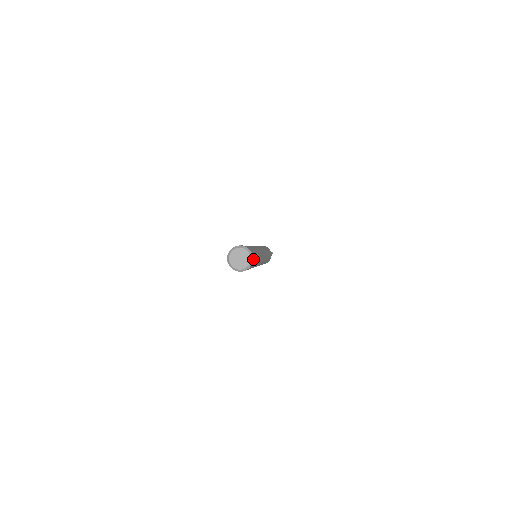
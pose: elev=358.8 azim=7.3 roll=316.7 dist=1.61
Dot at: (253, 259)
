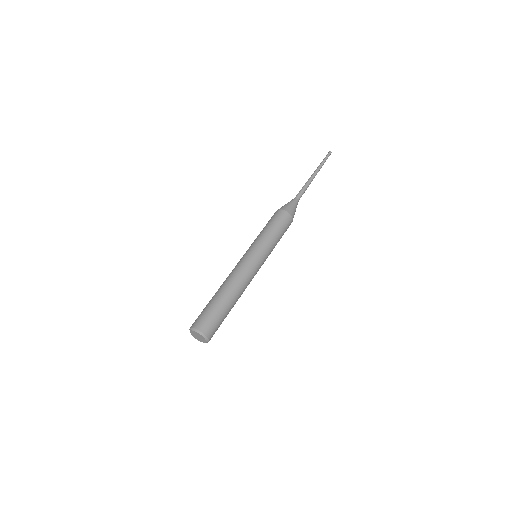
Dot at: occluded
